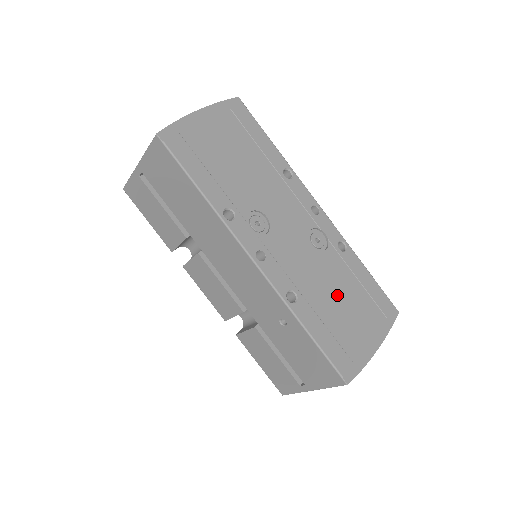
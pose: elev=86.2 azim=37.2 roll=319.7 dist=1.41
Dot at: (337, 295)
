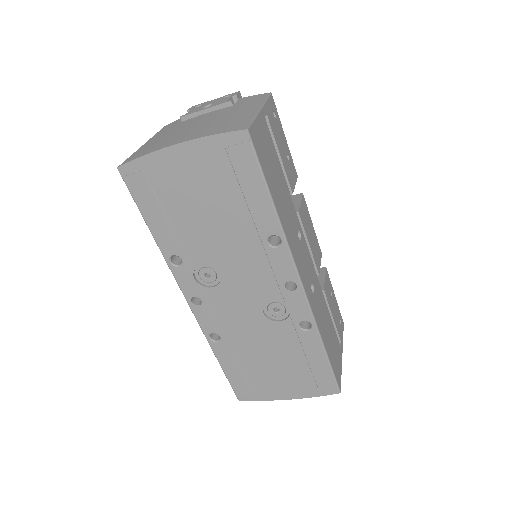
Dot at: (268, 354)
